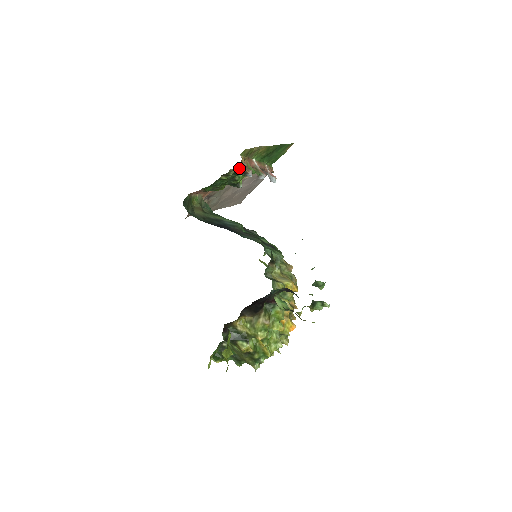
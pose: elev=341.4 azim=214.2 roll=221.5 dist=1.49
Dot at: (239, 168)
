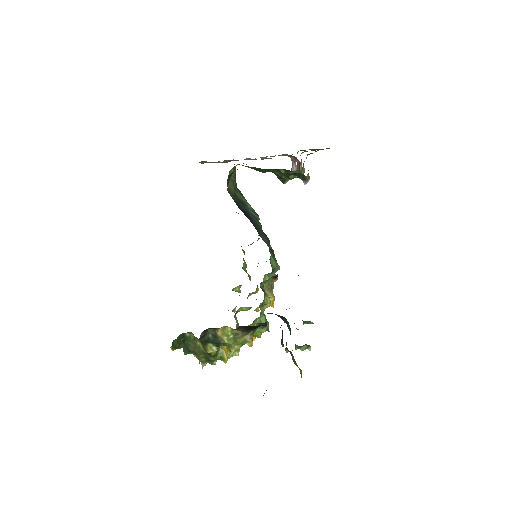
Dot at: occluded
